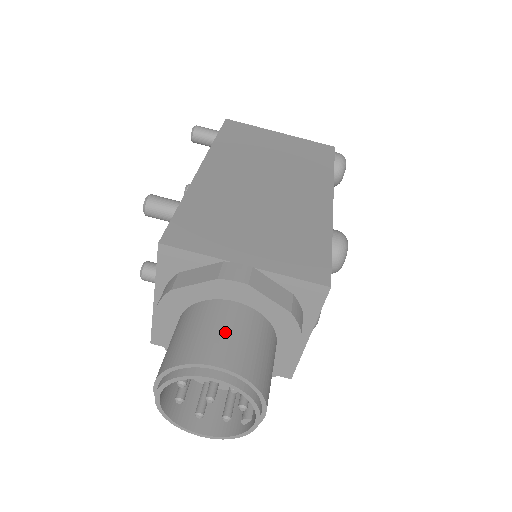
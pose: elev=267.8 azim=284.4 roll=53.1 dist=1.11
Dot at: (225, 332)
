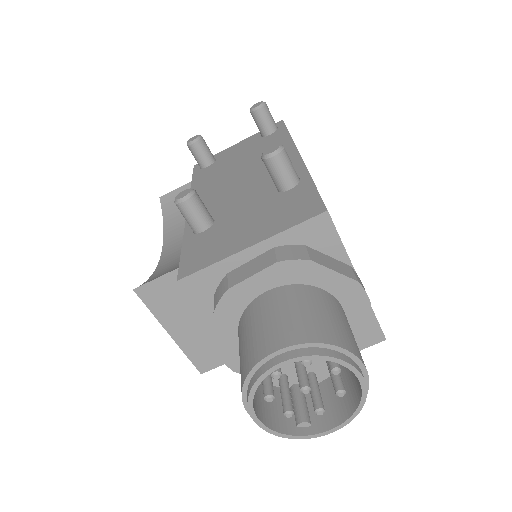
Dot at: occluded
